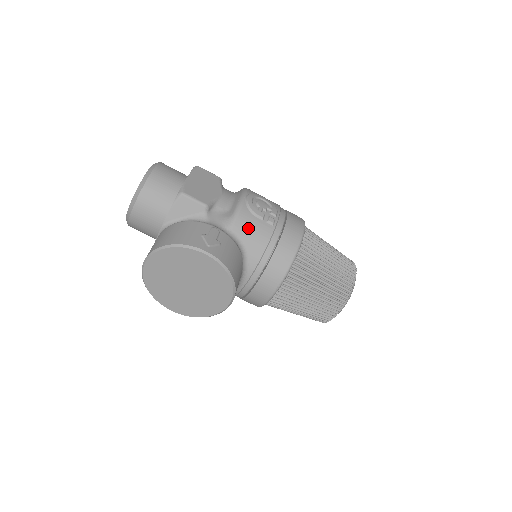
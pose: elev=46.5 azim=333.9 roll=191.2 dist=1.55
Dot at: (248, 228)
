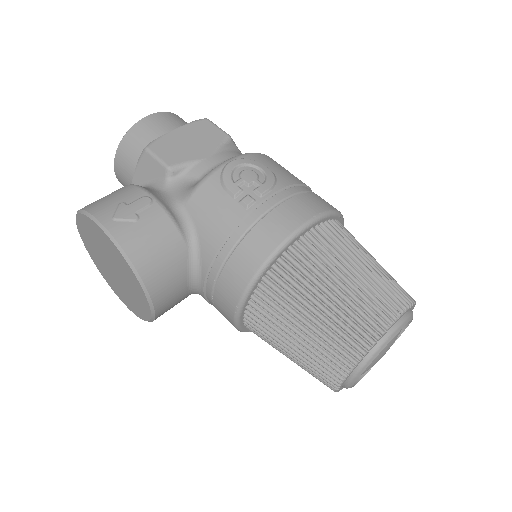
Dot at: (207, 207)
